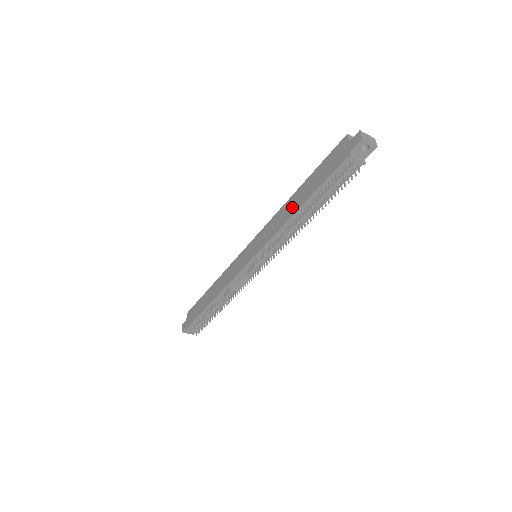
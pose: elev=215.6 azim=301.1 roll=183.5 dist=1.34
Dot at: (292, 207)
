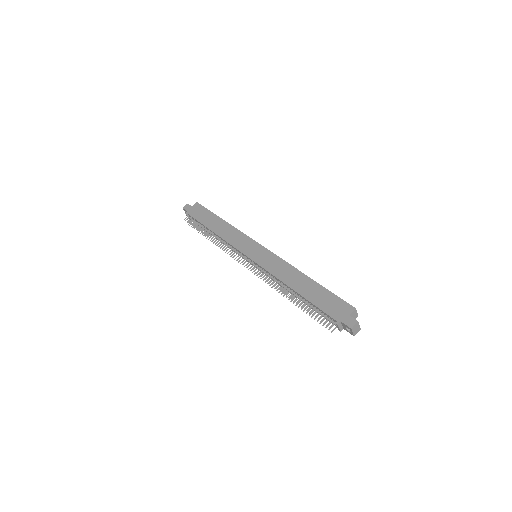
Dot at: (294, 281)
